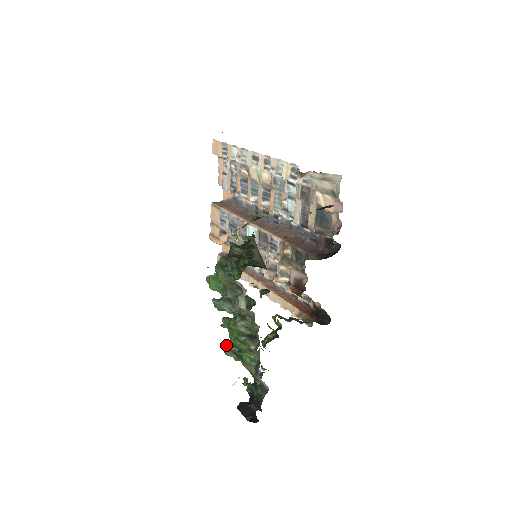
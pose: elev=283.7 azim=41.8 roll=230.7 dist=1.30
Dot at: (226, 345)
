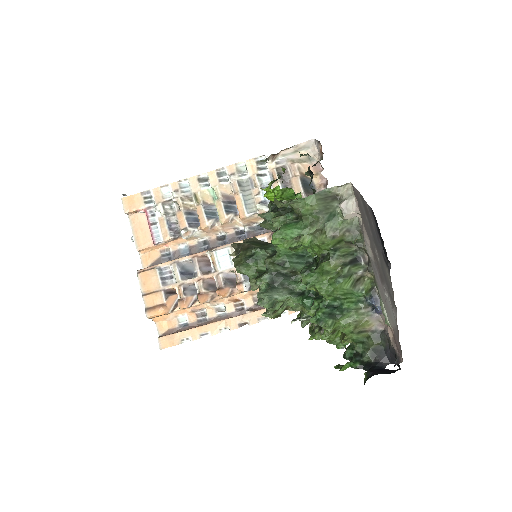
Dot at: (314, 318)
